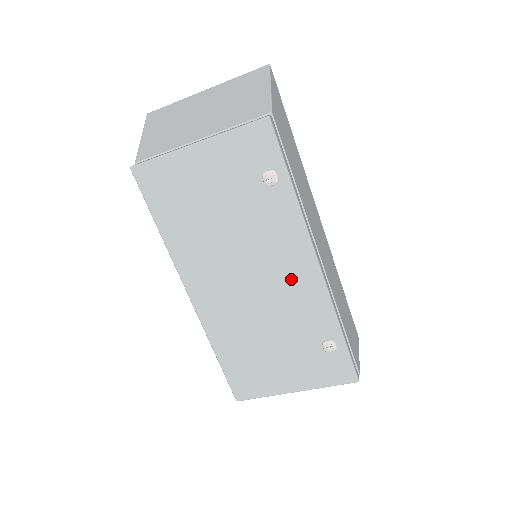
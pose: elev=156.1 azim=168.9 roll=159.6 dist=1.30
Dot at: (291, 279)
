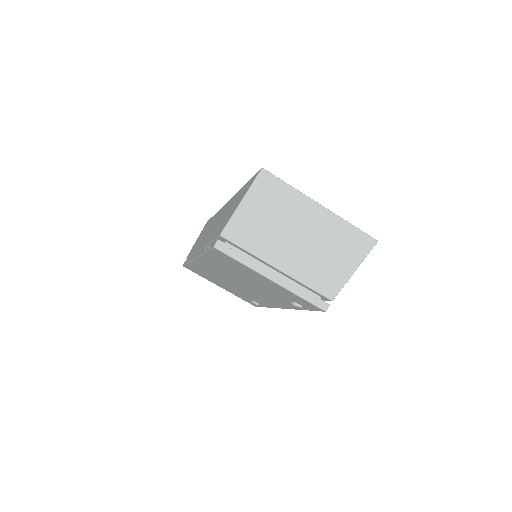
Dot at: (263, 298)
